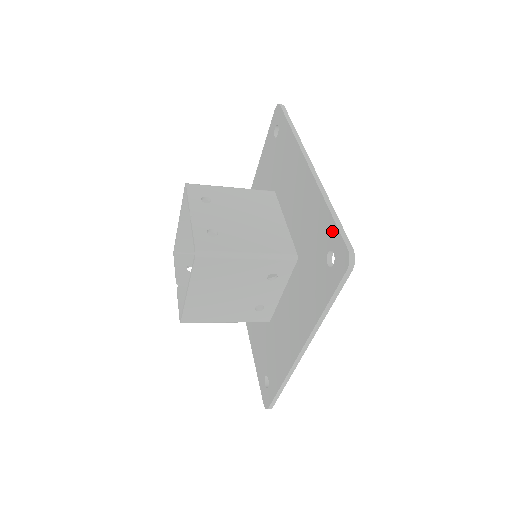
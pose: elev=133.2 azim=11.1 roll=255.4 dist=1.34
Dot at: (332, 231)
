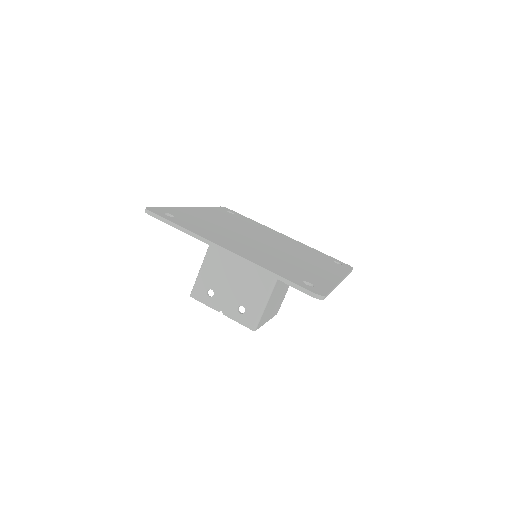
Dot at: occluded
